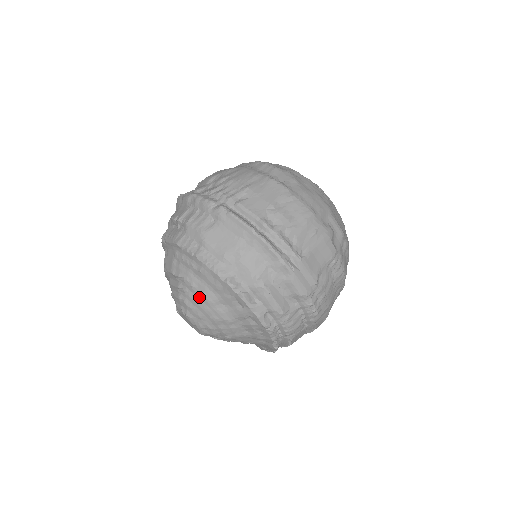
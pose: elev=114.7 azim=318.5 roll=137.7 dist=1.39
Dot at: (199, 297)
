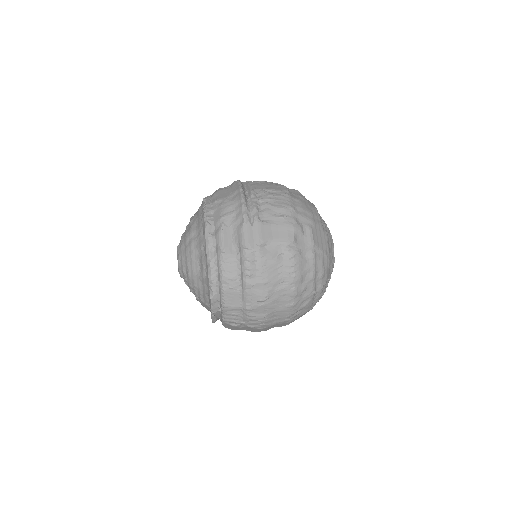
Dot at: (189, 229)
